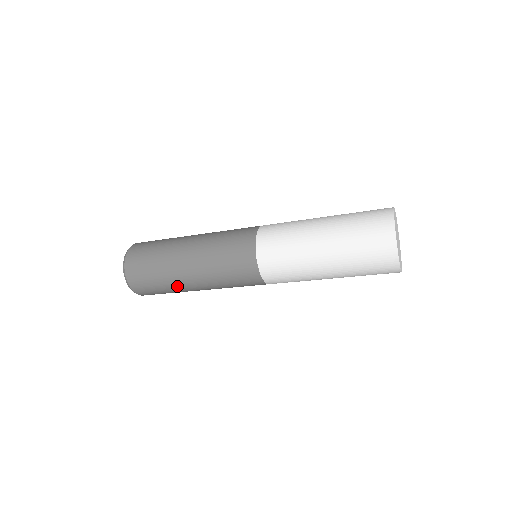
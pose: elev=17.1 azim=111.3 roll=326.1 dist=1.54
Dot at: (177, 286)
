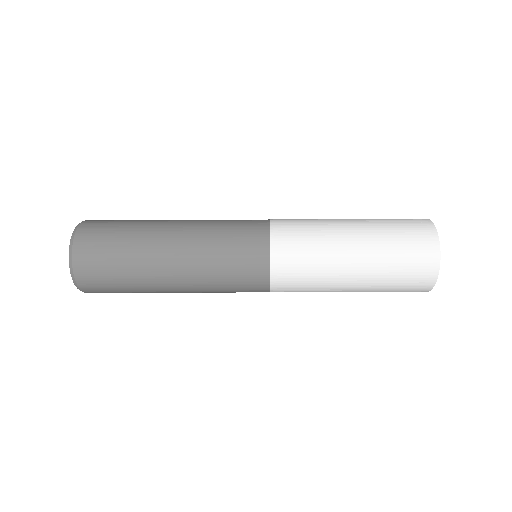
Dot at: (145, 248)
